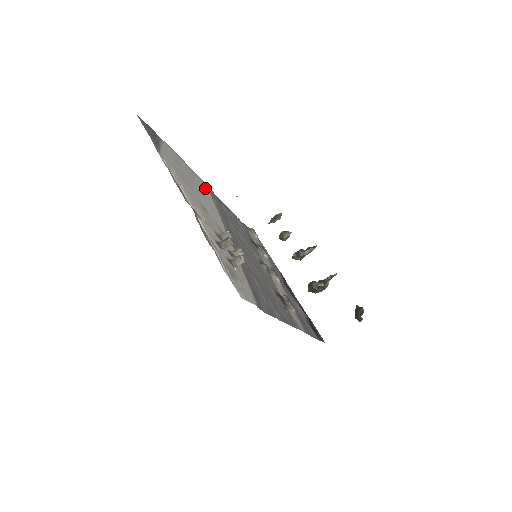
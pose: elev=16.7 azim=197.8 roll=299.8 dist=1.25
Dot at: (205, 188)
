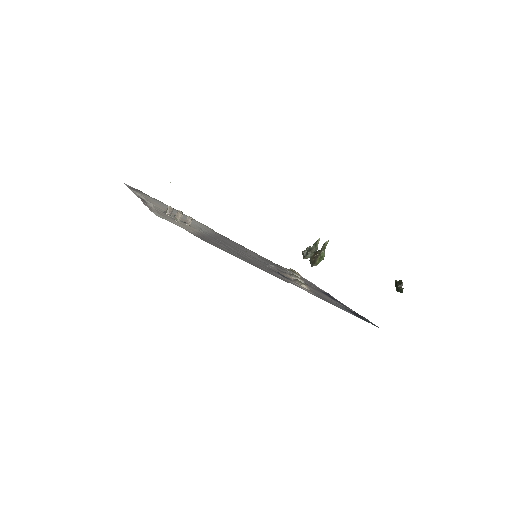
Dot at: occluded
